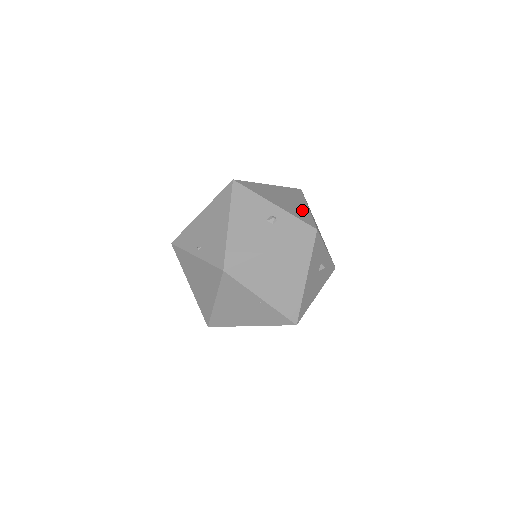
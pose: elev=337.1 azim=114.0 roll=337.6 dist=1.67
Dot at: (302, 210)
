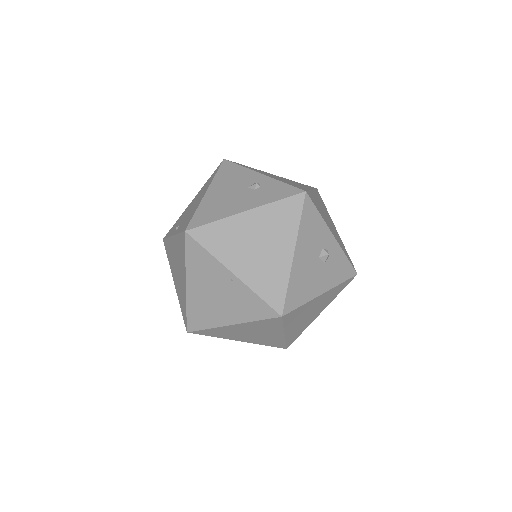
Dot at: (299, 186)
